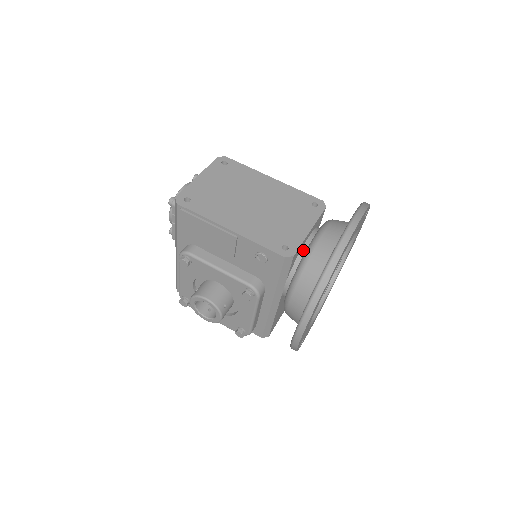
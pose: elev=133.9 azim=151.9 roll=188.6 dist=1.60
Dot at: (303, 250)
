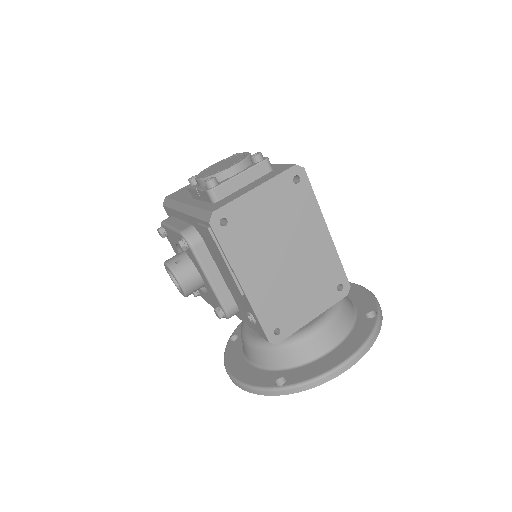
Dot at: occluded
